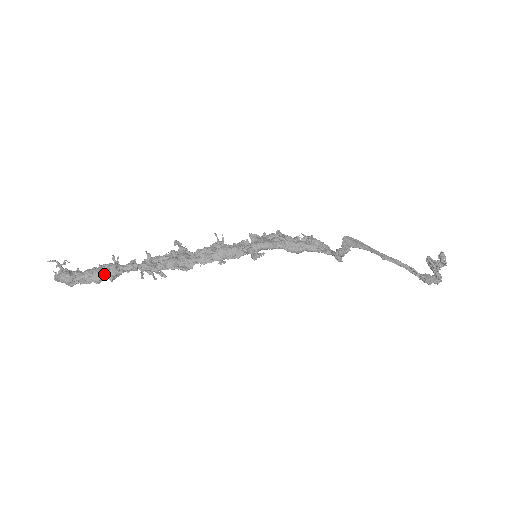
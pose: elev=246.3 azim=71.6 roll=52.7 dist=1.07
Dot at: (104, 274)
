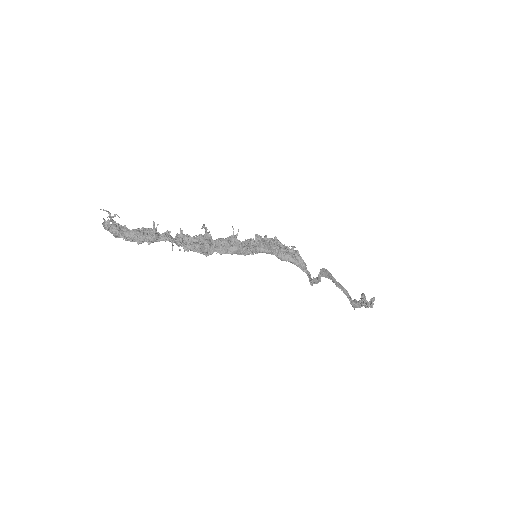
Dot at: (146, 238)
